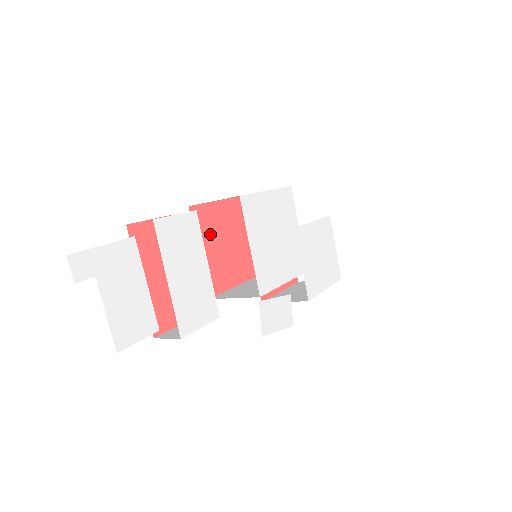
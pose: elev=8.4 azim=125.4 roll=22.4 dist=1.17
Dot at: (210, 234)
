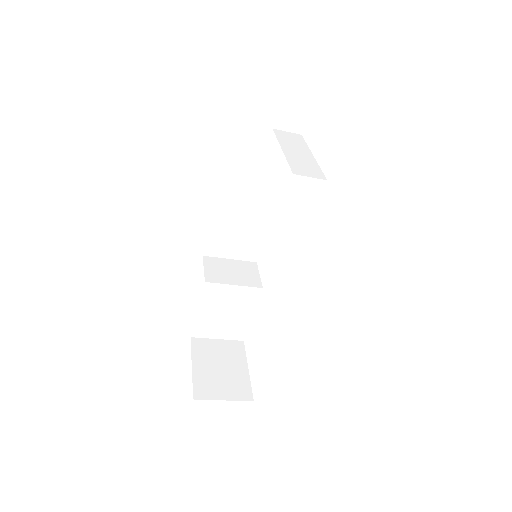
Dot at: occluded
